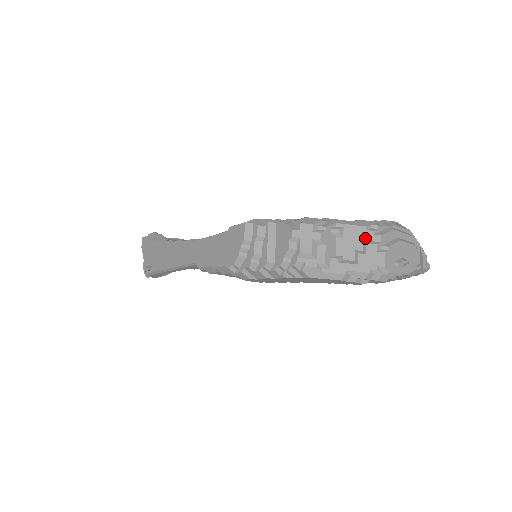
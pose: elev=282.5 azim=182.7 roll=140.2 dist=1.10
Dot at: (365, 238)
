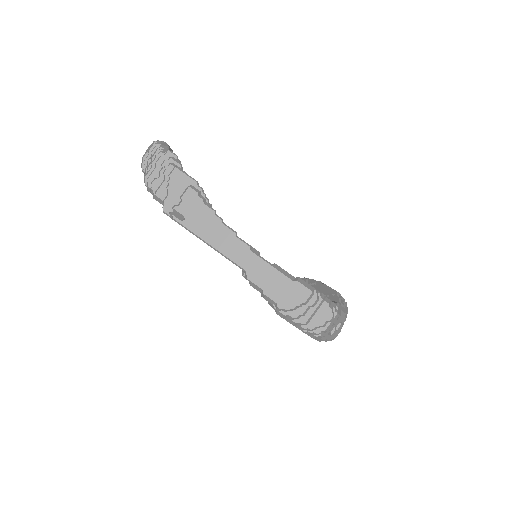
Dot at: (342, 320)
